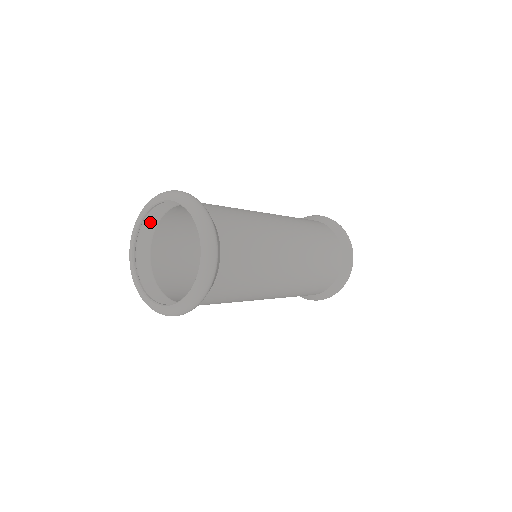
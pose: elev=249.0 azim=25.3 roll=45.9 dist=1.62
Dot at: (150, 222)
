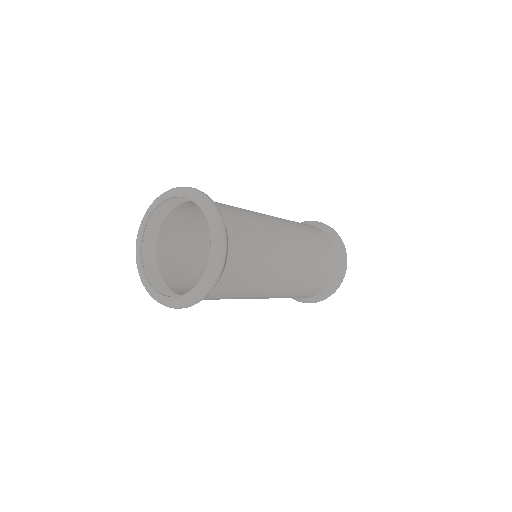
Dot at: occluded
